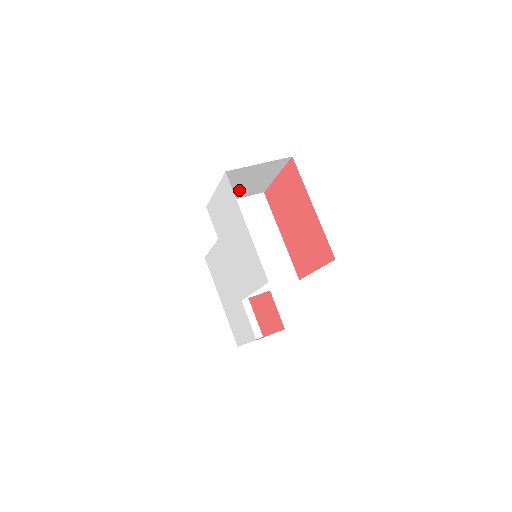
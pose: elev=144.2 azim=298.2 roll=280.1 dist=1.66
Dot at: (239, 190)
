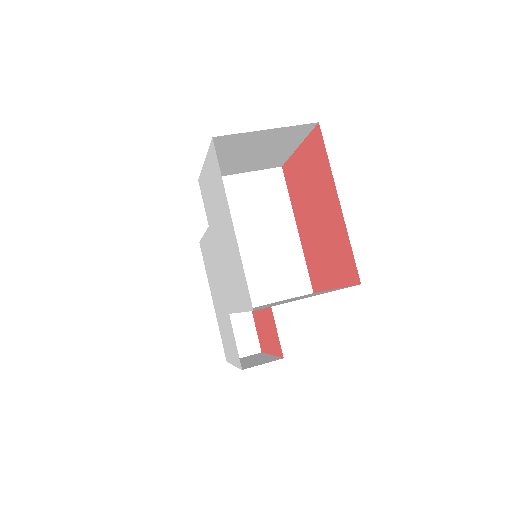
Dot at: (243, 162)
